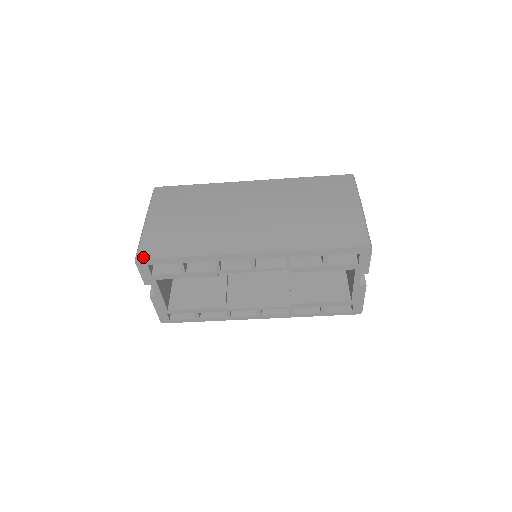
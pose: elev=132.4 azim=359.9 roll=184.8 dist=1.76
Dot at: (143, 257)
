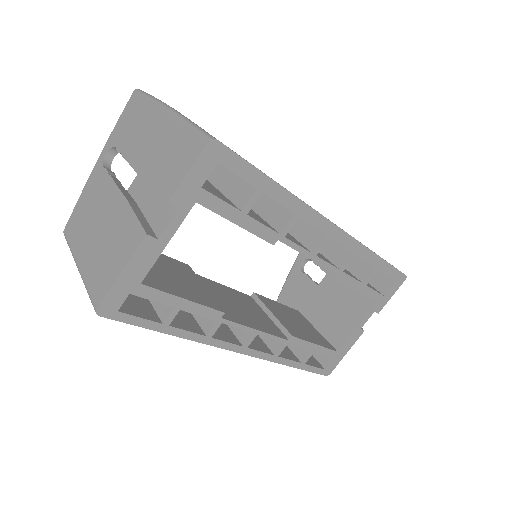
Dot at: occluded
